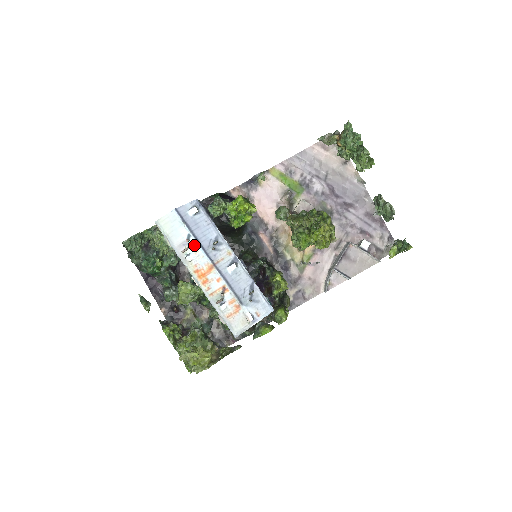
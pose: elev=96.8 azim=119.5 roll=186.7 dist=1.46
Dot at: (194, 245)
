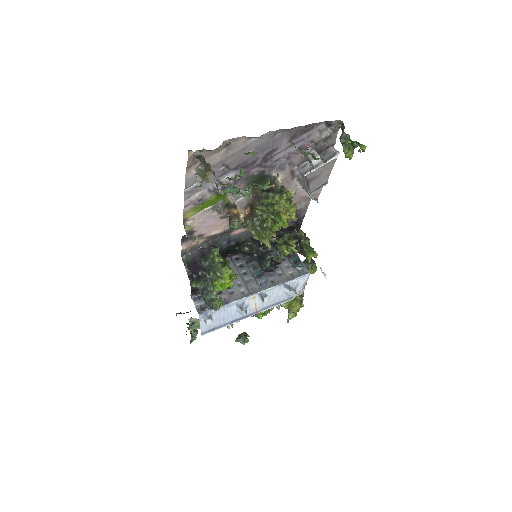
Dot at: (234, 322)
